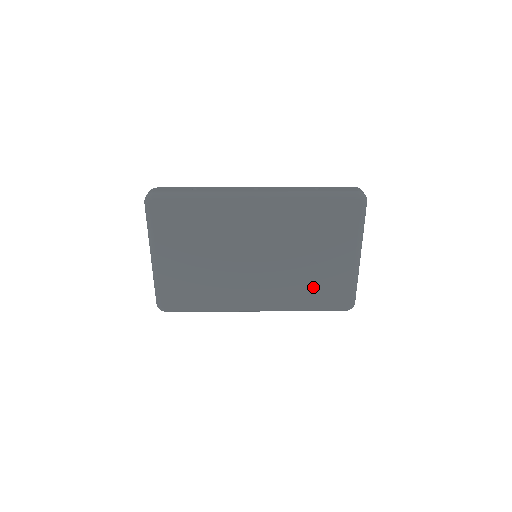
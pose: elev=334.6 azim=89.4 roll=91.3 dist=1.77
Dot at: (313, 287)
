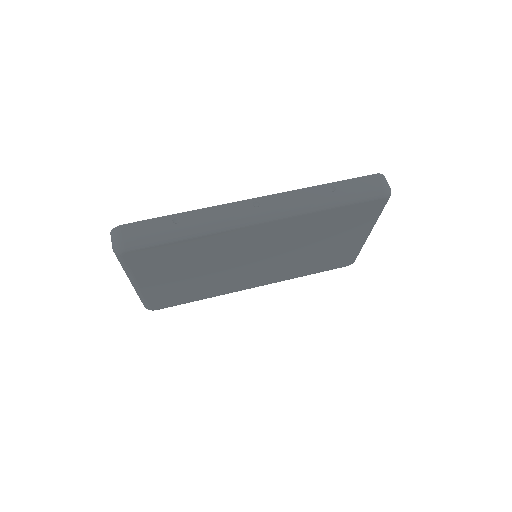
Dot at: (316, 262)
